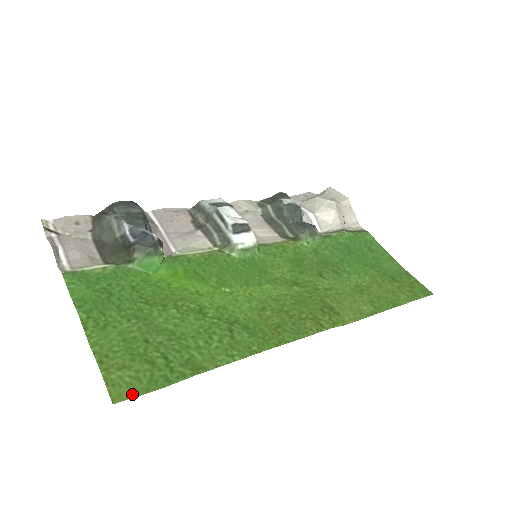
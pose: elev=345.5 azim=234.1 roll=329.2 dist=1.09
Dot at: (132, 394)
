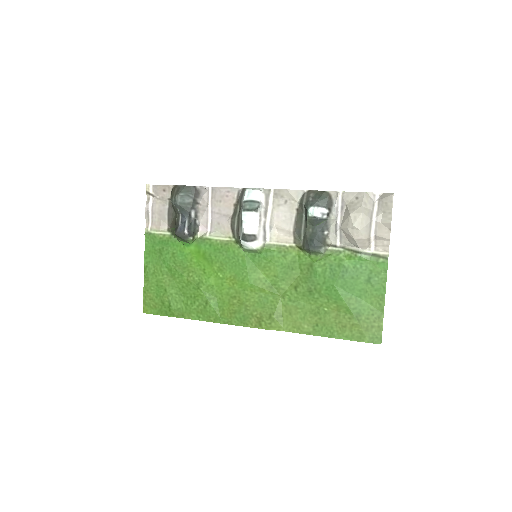
Dot at: (151, 312)
